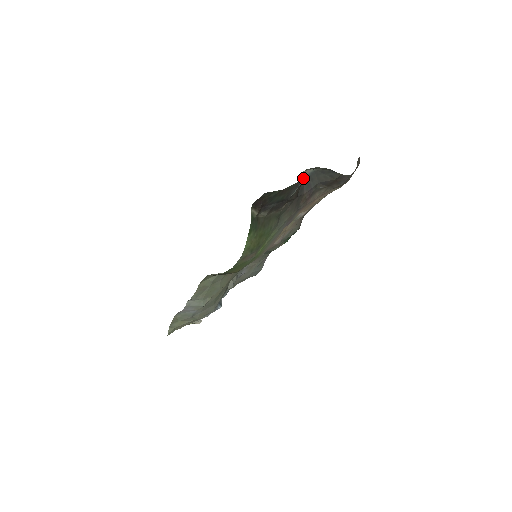
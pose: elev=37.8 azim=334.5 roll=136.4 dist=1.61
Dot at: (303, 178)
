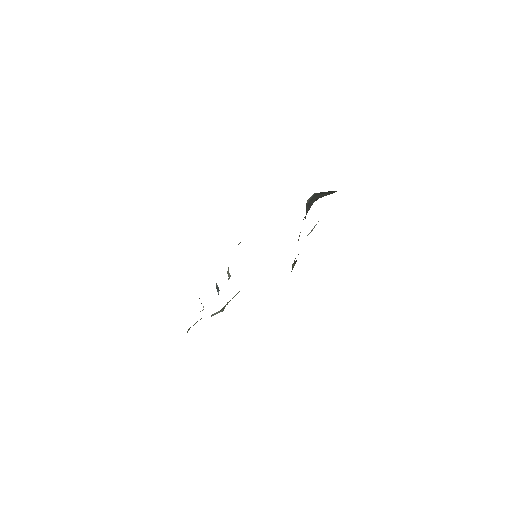
Dot at: (306, 203)
